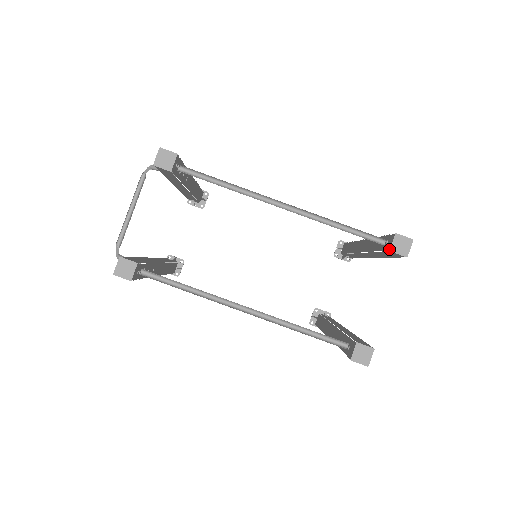
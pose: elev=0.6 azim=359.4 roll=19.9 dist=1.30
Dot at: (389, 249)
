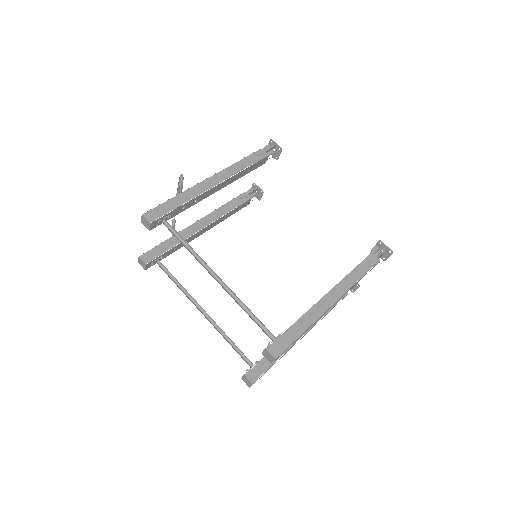
Dot at: (262, 352)
